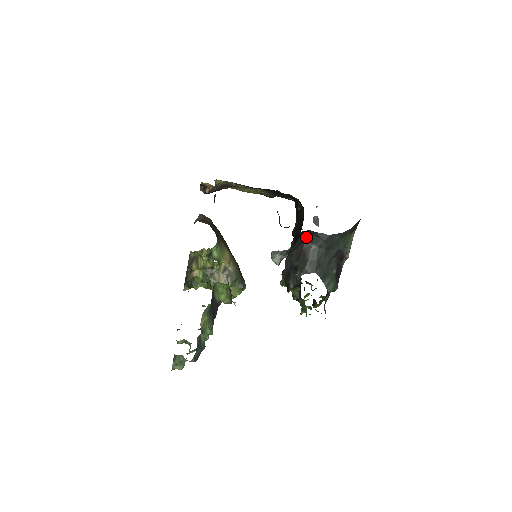
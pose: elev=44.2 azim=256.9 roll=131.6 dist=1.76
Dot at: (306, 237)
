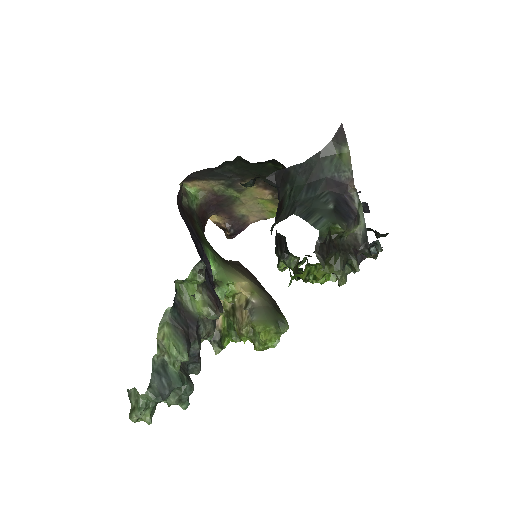
Dot at: (279, 184)
